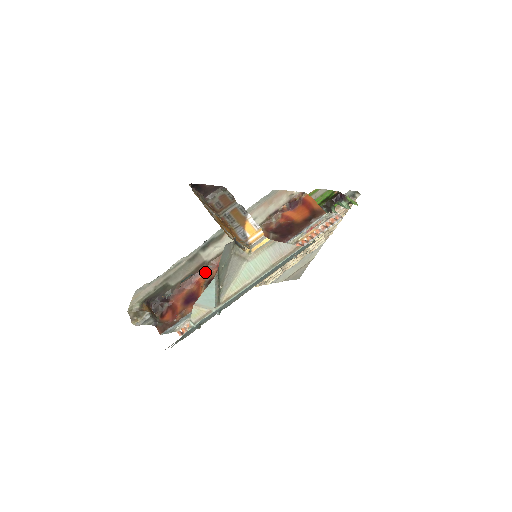
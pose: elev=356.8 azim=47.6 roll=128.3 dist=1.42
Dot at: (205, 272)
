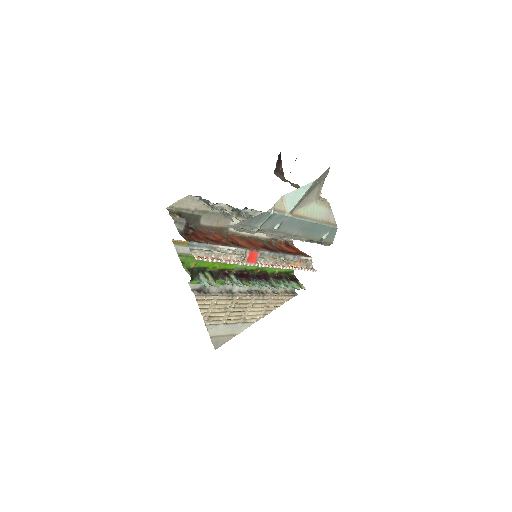
Dot at: (223, 236)
